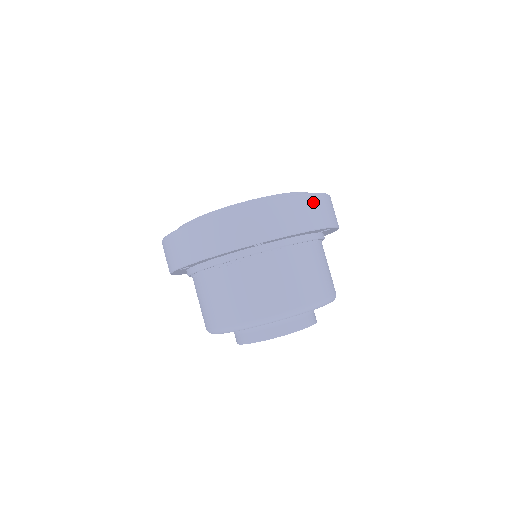
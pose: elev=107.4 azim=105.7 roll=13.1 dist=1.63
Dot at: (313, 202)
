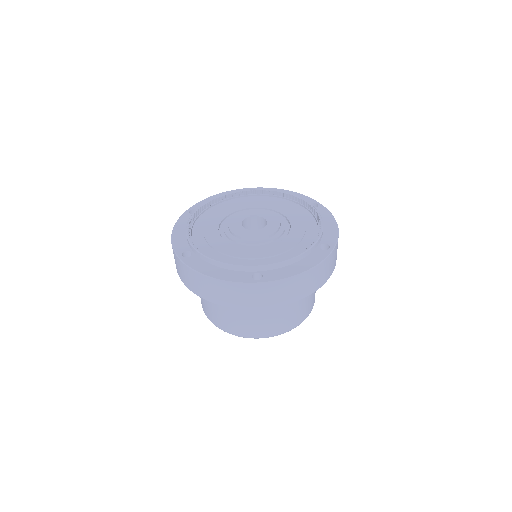
Dot at: (318, 271)
